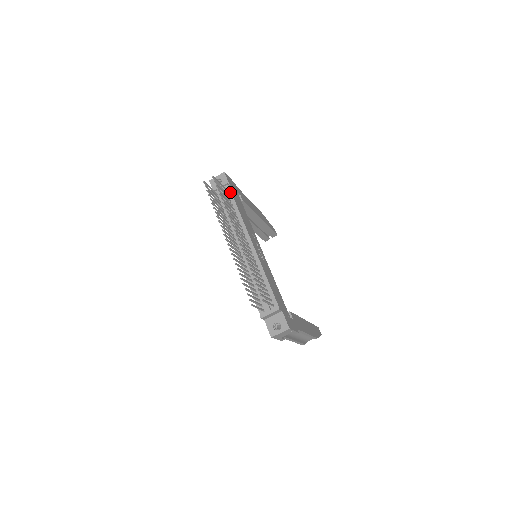
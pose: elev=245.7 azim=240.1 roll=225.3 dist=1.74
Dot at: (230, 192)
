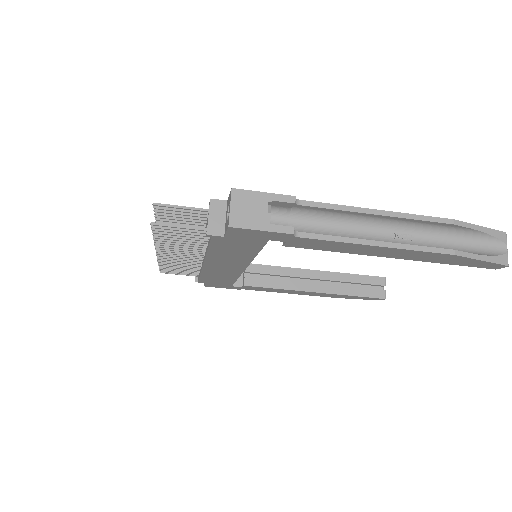
Dot at: occluded
